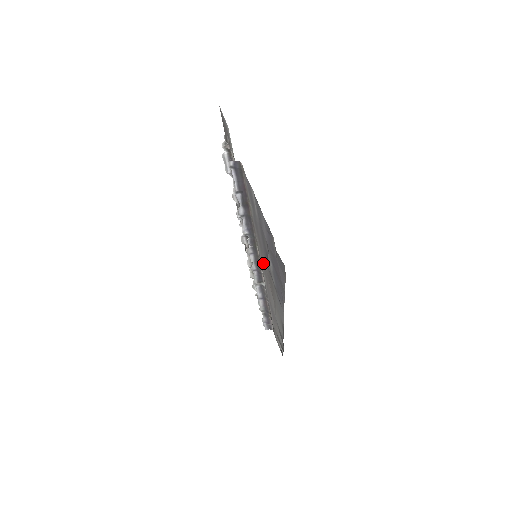
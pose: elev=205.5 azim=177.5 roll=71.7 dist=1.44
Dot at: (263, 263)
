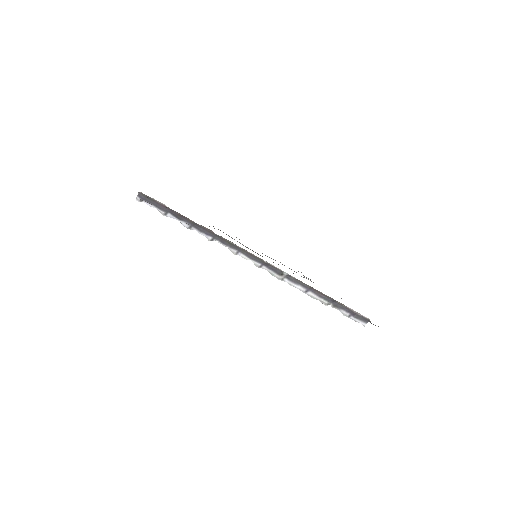
Dot at: occluded
